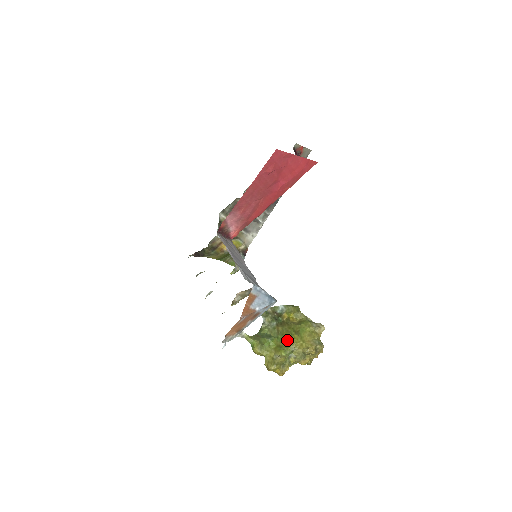
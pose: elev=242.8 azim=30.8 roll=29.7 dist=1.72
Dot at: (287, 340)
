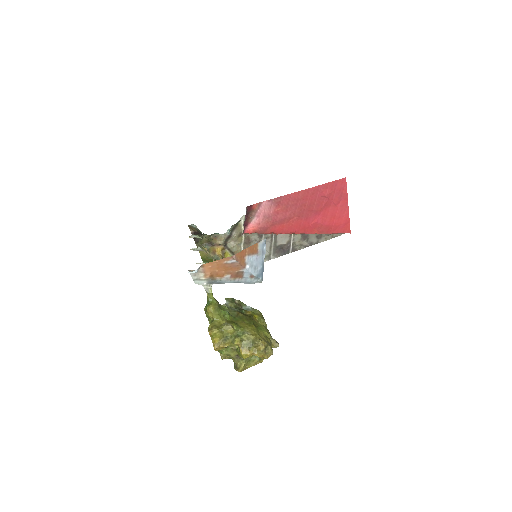
Dot at: (244, 323)
